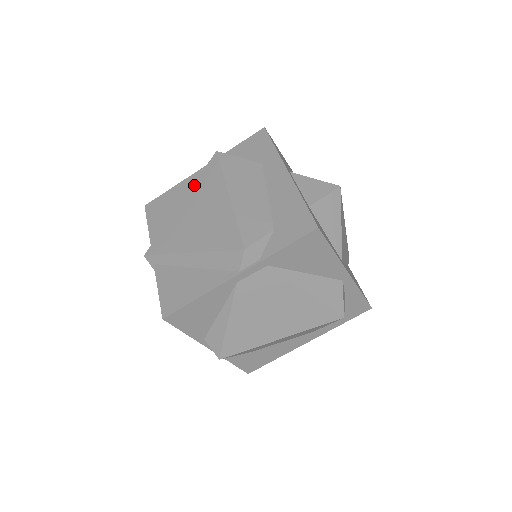
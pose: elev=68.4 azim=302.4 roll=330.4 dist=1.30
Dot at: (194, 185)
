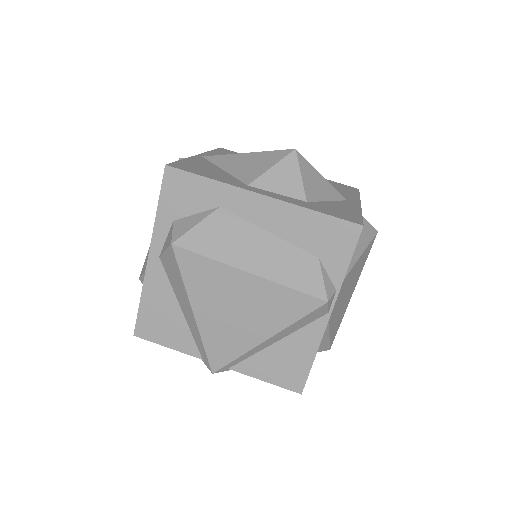
Dot at: (188, 290)
